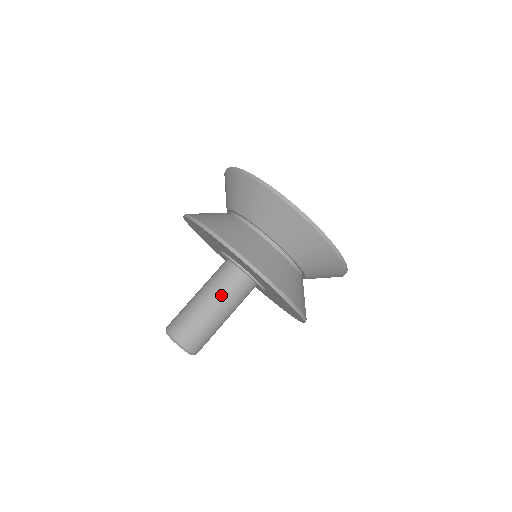
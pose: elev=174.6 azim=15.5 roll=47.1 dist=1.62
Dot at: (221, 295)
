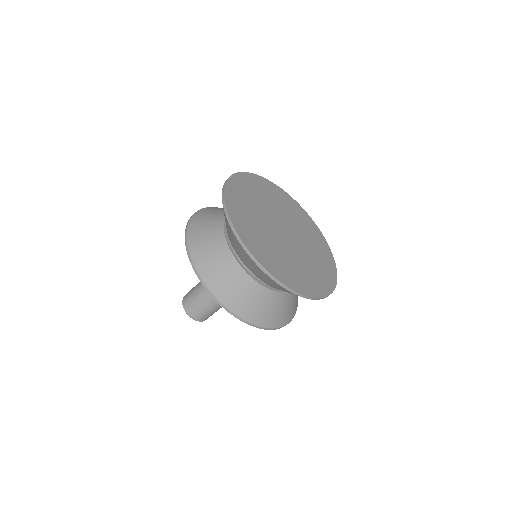
Dot at: occluded
